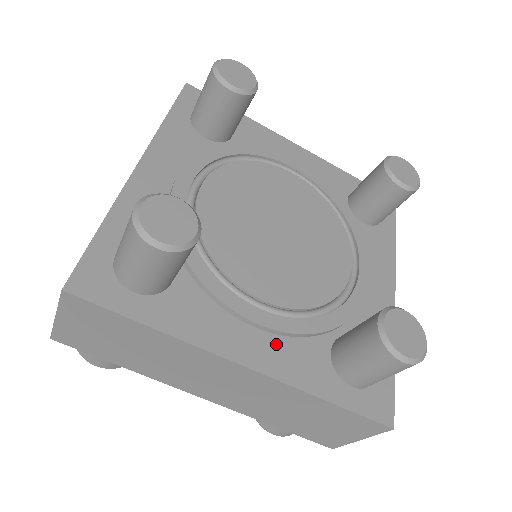
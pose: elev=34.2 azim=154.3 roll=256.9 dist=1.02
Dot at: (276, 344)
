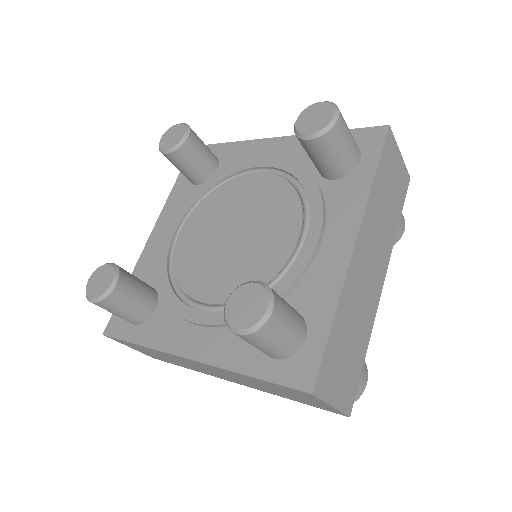
Dot at: (215, 336)
